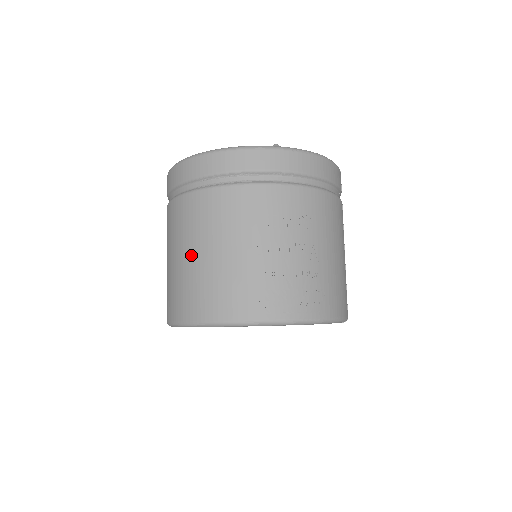
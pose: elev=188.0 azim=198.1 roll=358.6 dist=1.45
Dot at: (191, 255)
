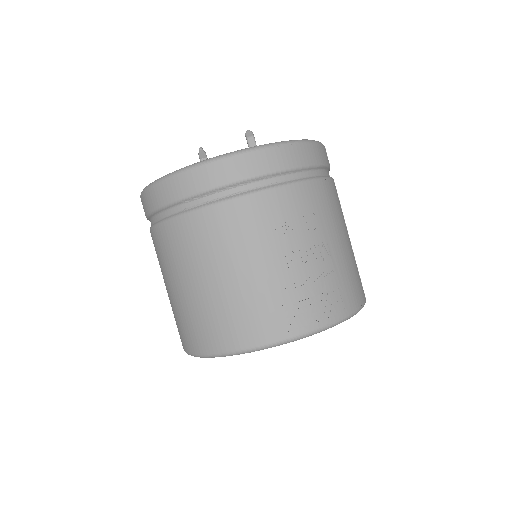
Dot at: (197, 285)
